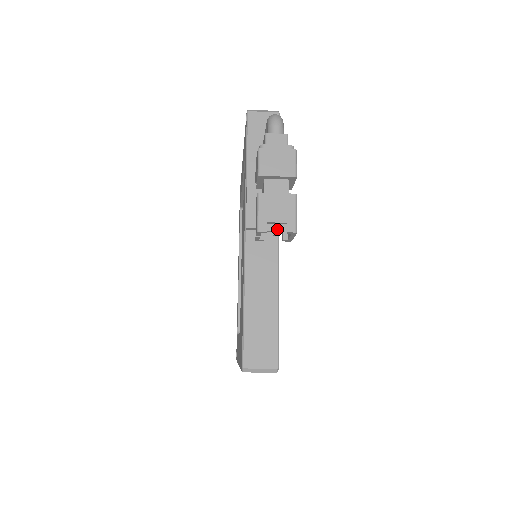
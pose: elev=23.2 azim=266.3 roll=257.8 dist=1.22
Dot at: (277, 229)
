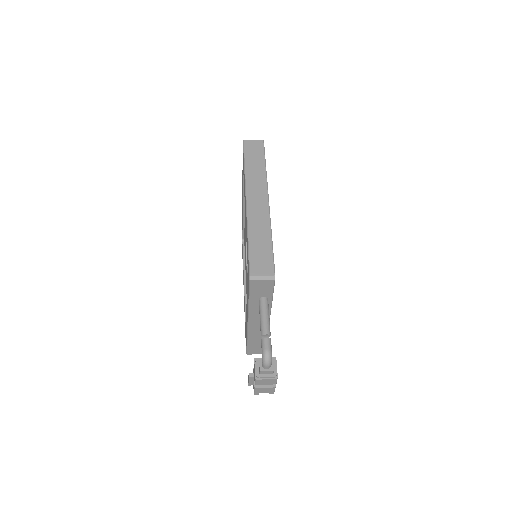
Dot at: occluded
